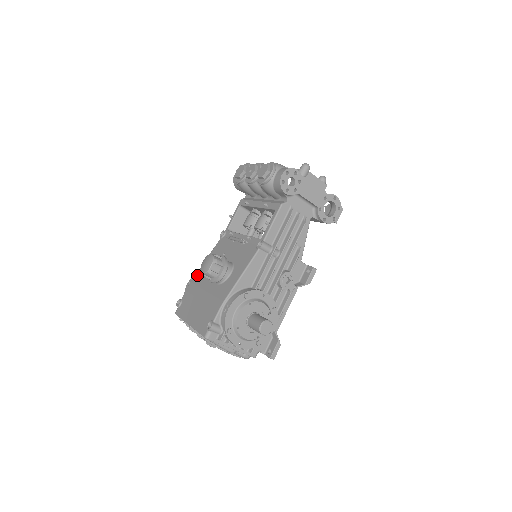
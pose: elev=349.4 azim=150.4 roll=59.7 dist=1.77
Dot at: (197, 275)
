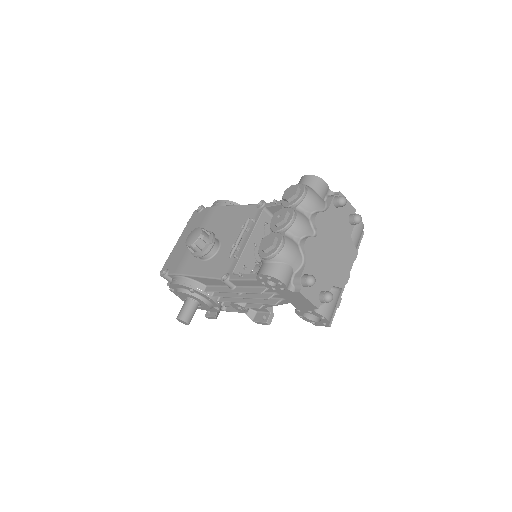
Dot at: (220, 209)
